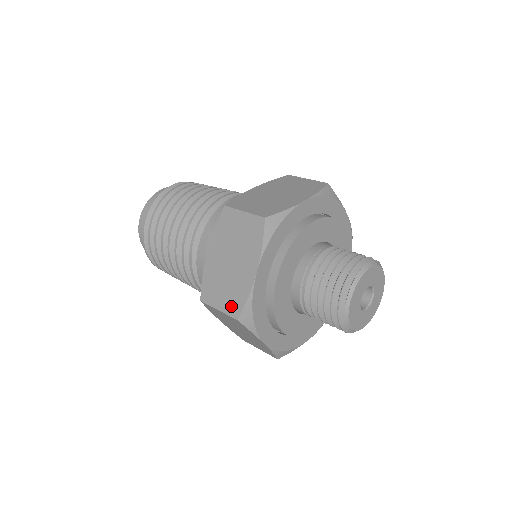
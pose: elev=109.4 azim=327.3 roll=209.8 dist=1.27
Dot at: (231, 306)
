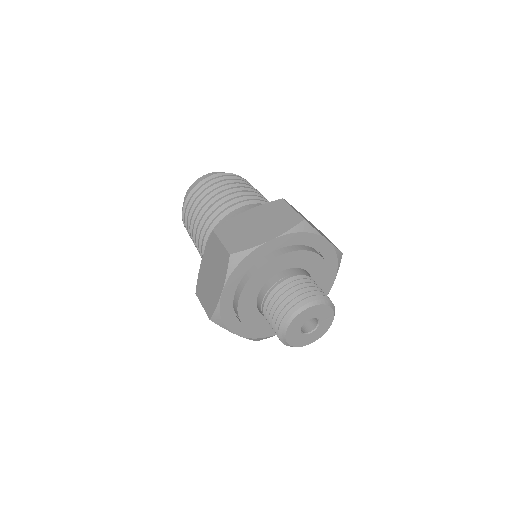
Dot at: (208, 308)
